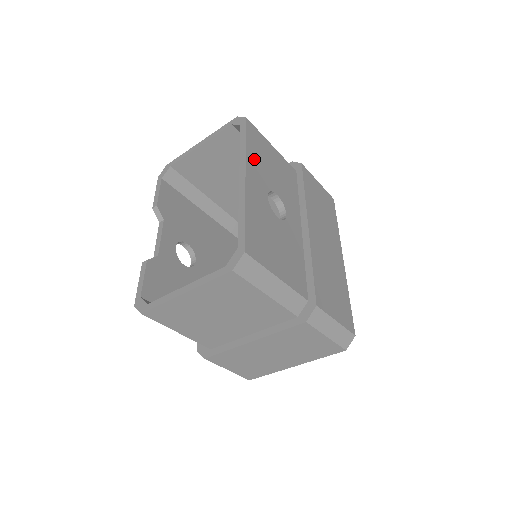
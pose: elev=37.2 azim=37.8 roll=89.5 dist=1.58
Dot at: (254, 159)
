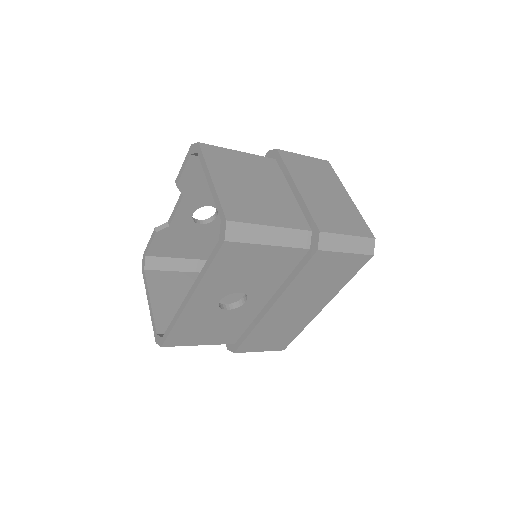
Dot at: (214, 279)
